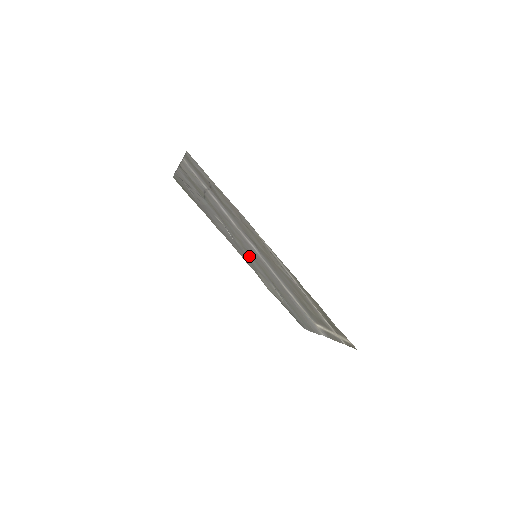
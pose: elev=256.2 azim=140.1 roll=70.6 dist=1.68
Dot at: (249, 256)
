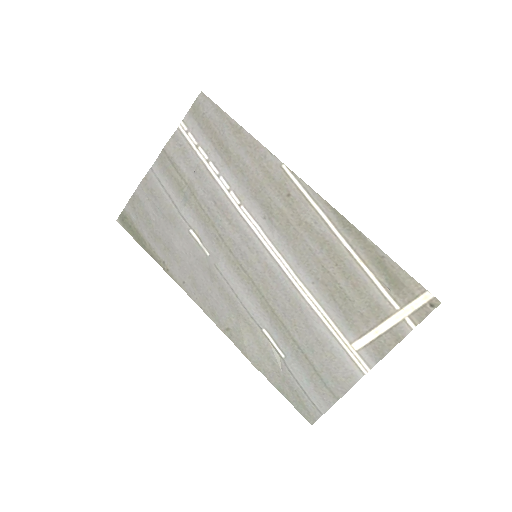
Dot at: (236, 280)
